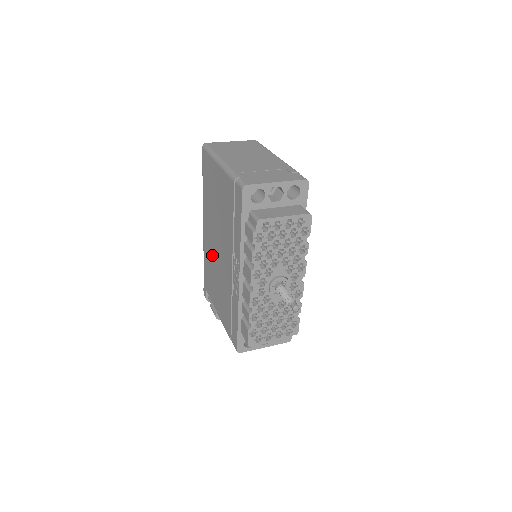
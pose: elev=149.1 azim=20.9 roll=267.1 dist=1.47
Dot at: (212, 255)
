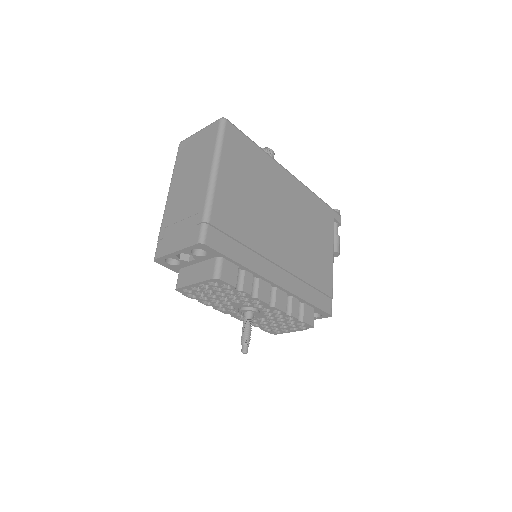
Dot at: occluded
